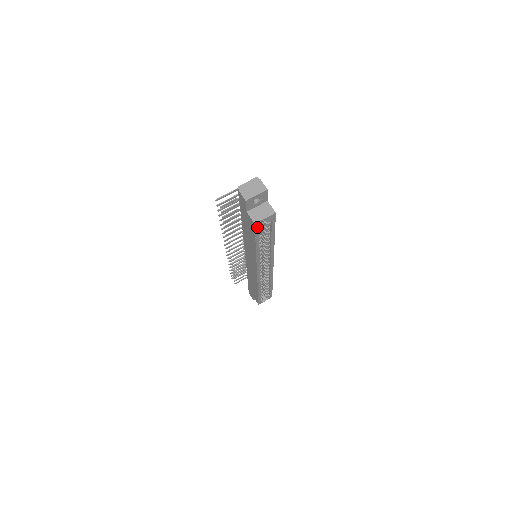
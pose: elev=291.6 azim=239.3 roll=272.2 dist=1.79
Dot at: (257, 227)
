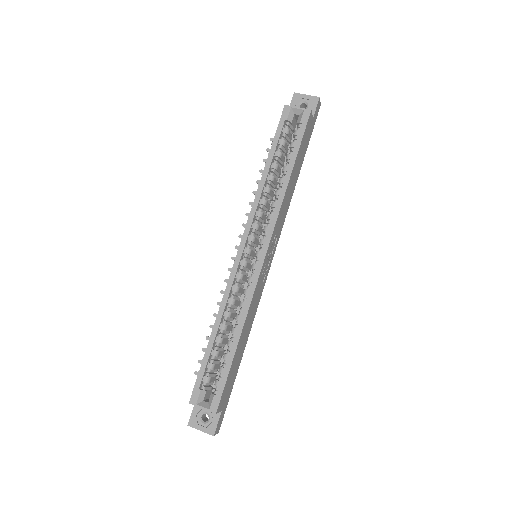
Dot at: (284, 116)
